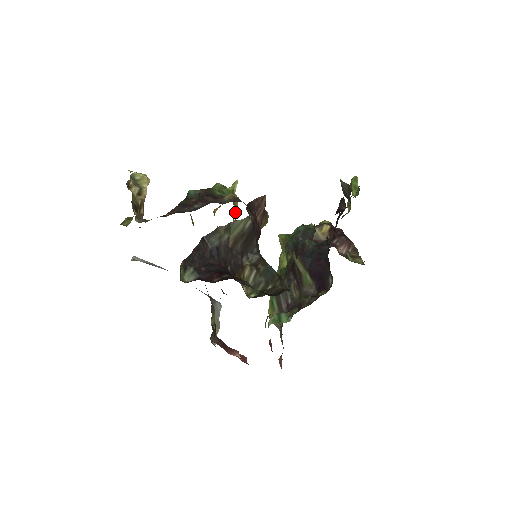
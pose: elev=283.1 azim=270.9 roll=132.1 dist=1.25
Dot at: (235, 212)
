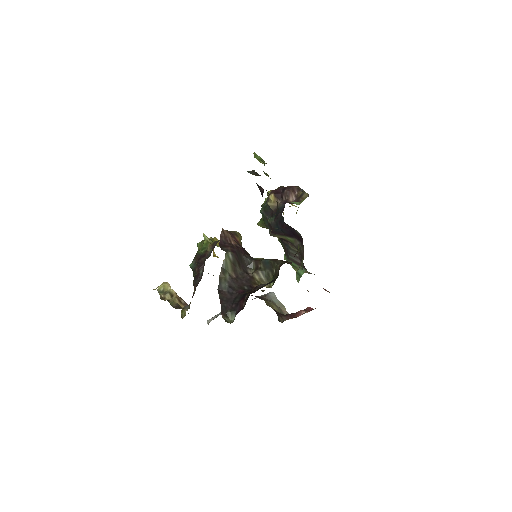
Dot at: occluded
